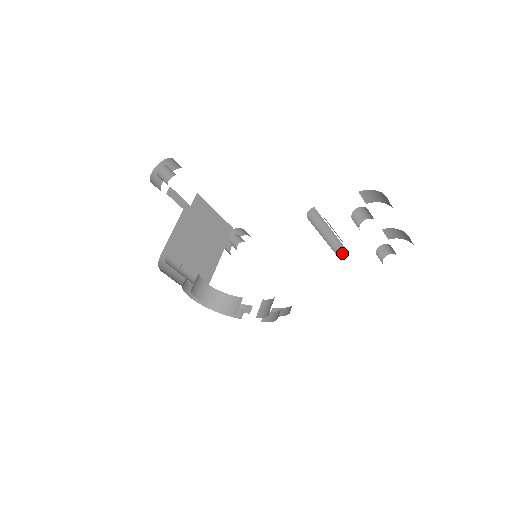
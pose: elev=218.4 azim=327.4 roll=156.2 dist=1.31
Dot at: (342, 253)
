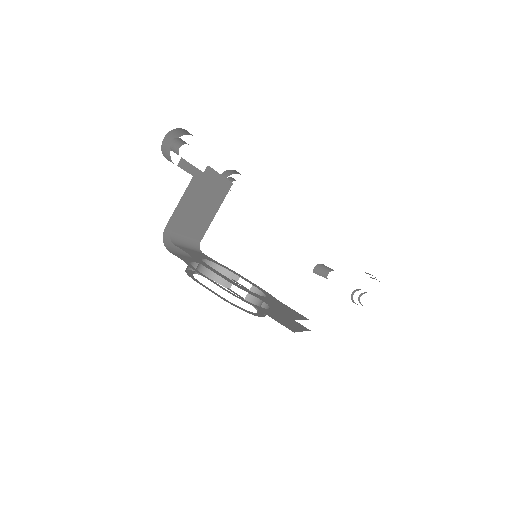
Dot at: (330, 271)
